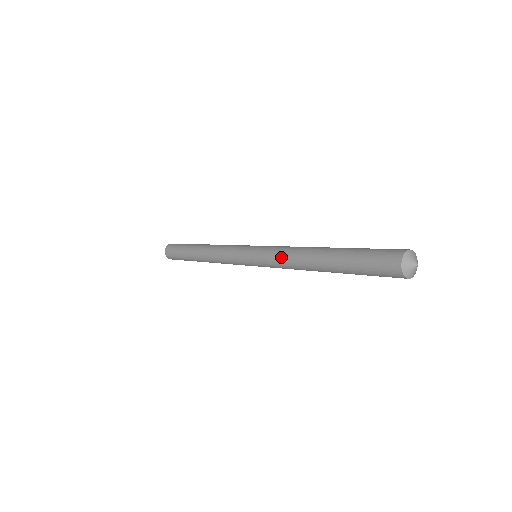
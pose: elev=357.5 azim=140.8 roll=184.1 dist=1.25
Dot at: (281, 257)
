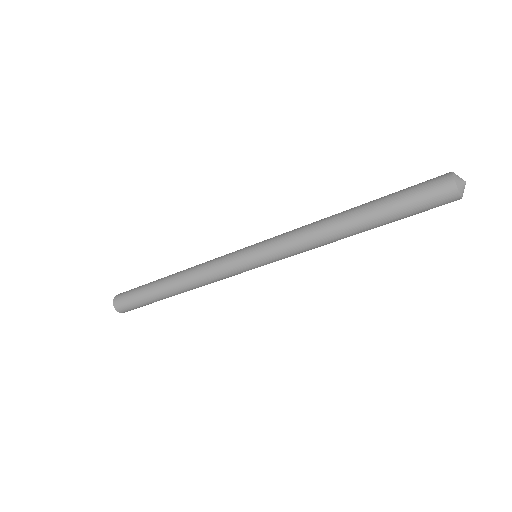
Dot at: (298, 232)
